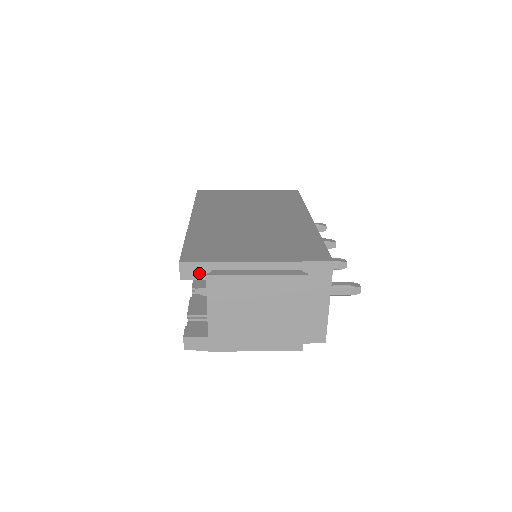
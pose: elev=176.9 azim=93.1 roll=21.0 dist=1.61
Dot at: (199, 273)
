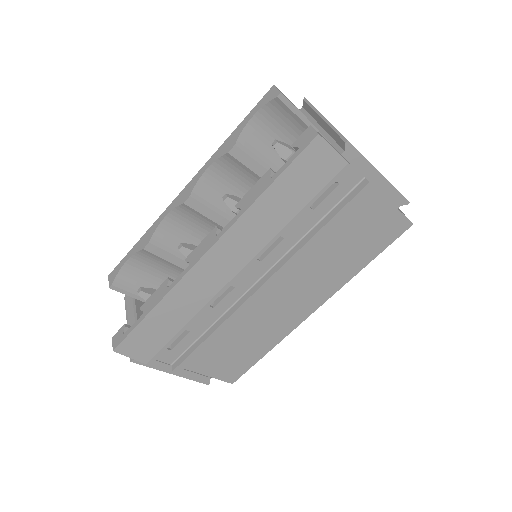
Dot at: (292, 103)
